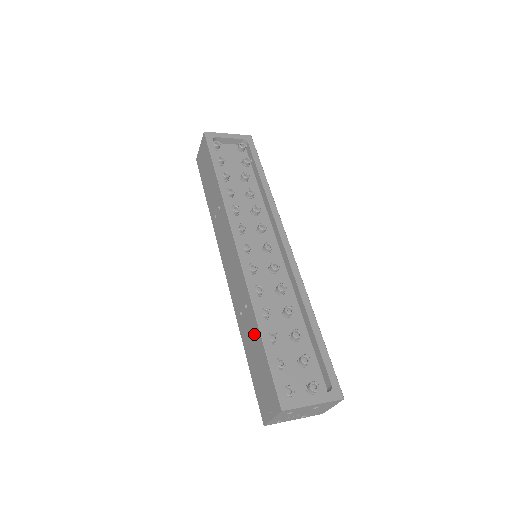
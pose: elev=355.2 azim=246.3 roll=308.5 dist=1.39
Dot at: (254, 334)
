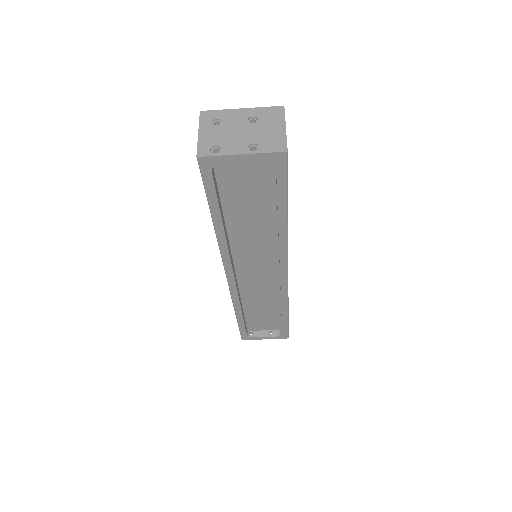
Dot at: occluded
